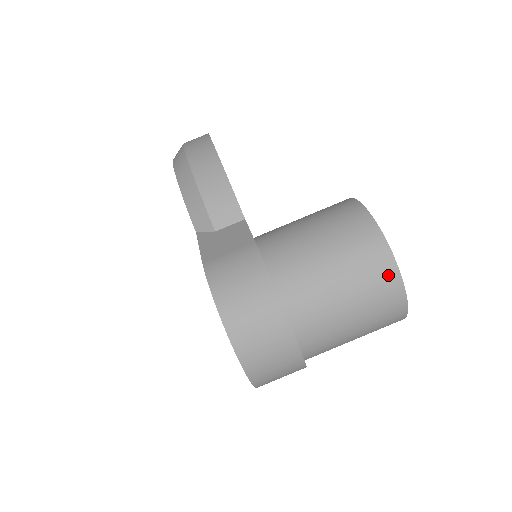
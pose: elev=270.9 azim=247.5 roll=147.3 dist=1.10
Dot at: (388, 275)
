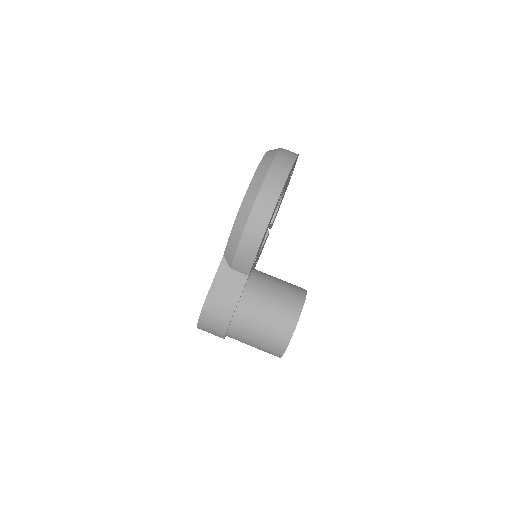
Dot at: (276, 355)
